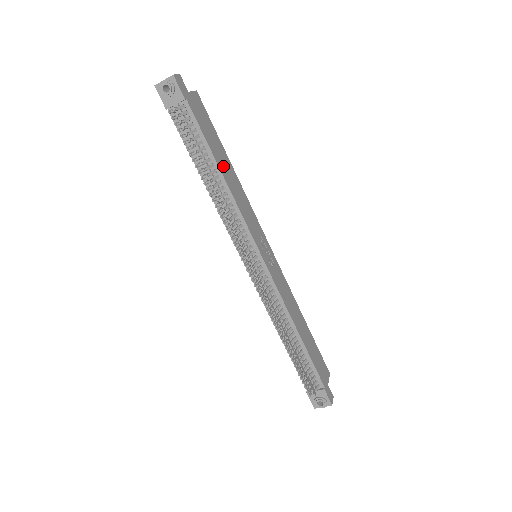
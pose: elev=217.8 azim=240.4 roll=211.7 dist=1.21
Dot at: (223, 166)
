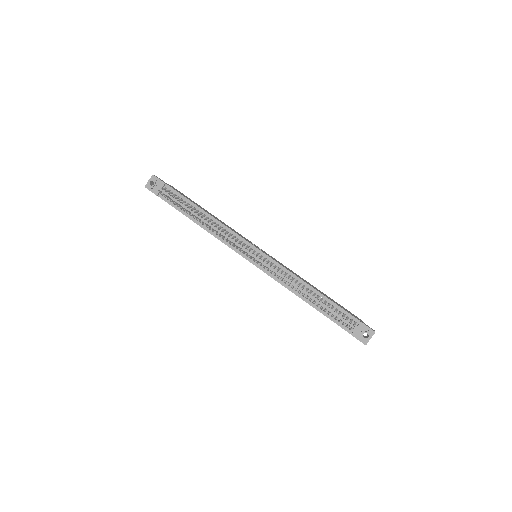
Dot at: occluded
